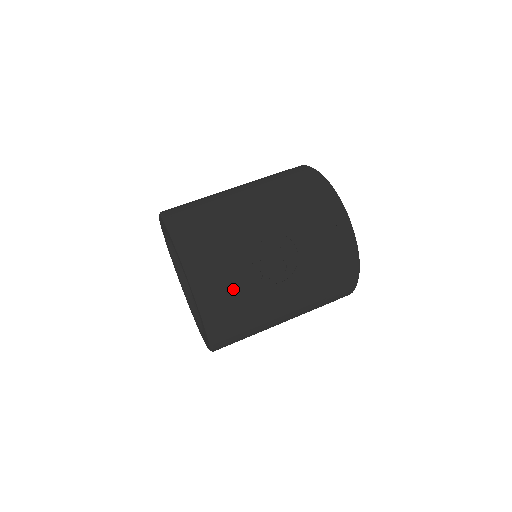
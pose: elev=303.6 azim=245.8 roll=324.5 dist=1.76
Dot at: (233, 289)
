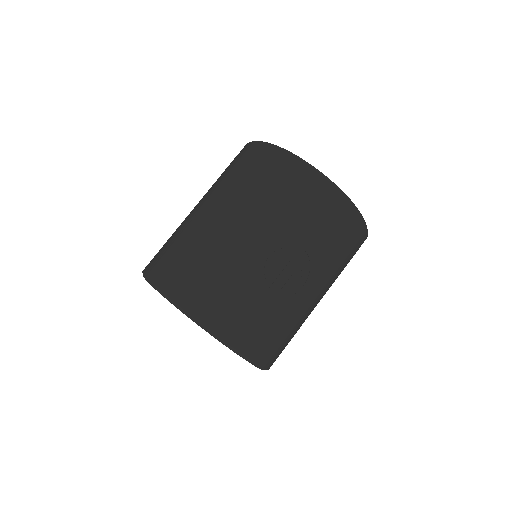
Dot at: (264, 322)
